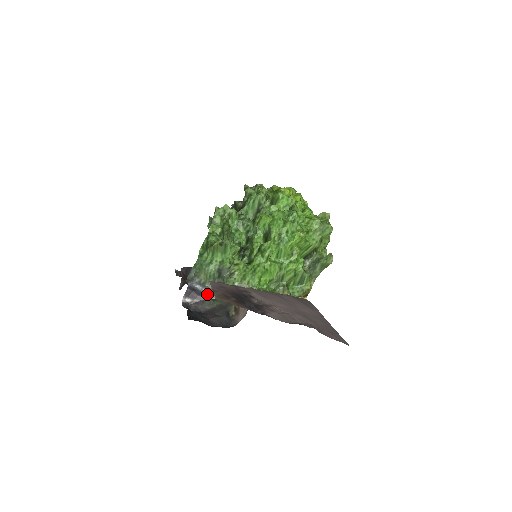
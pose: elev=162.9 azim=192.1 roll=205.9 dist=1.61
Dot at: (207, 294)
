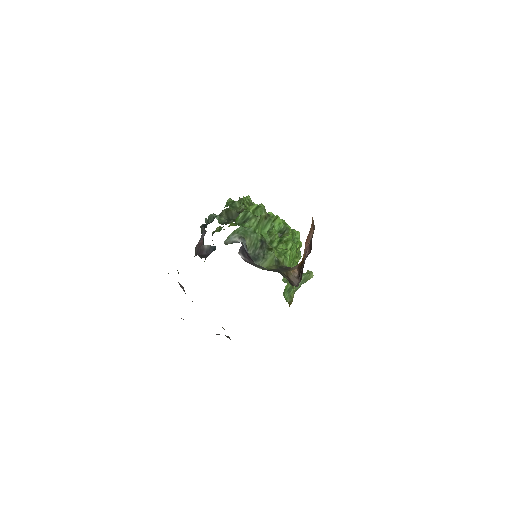
Dot at: (252, 260)
